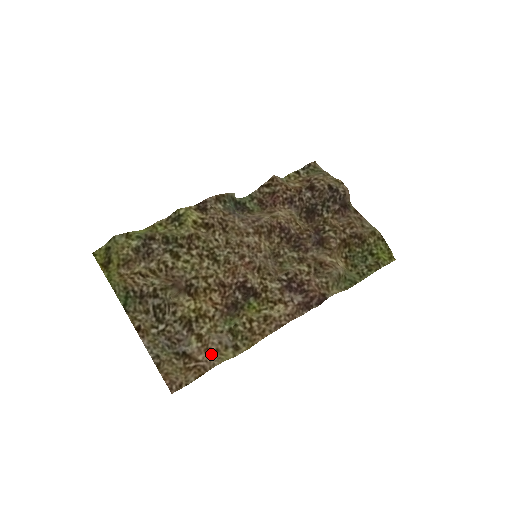
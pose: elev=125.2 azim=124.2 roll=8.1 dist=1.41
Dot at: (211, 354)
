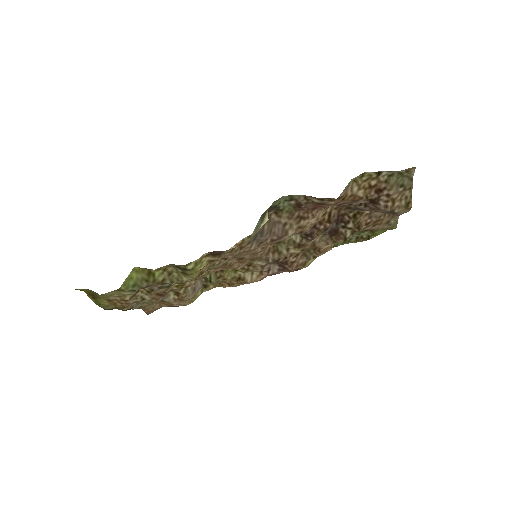
Dot at: (184, 301)
